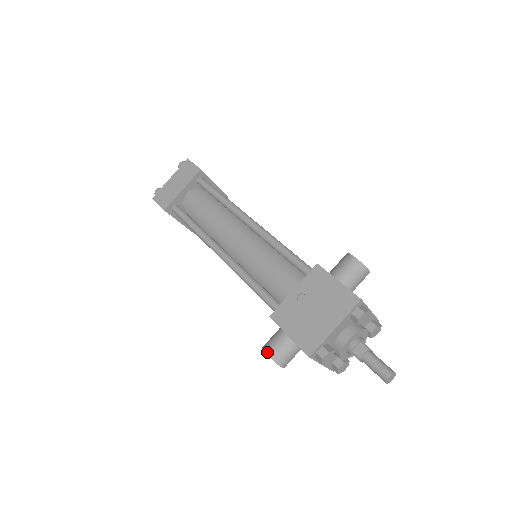
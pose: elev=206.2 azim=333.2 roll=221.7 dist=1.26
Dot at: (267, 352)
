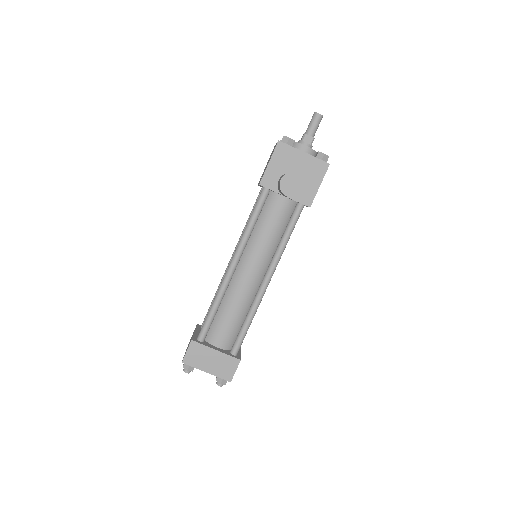
Dot at: (280, 181)
